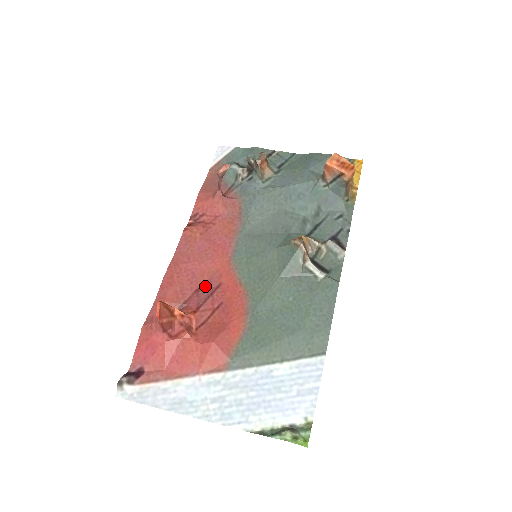
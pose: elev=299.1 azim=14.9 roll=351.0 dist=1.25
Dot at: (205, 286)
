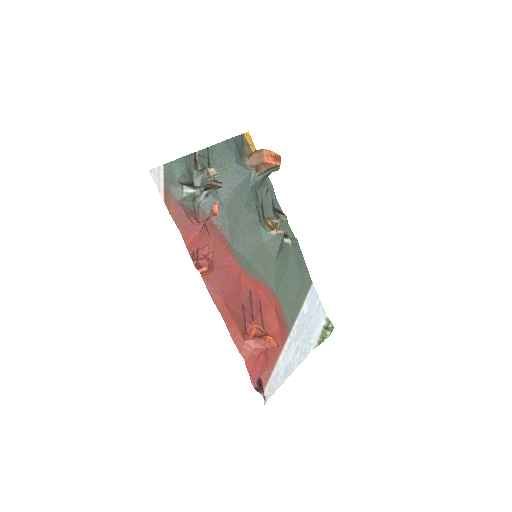
Dot at: (244, 301)
